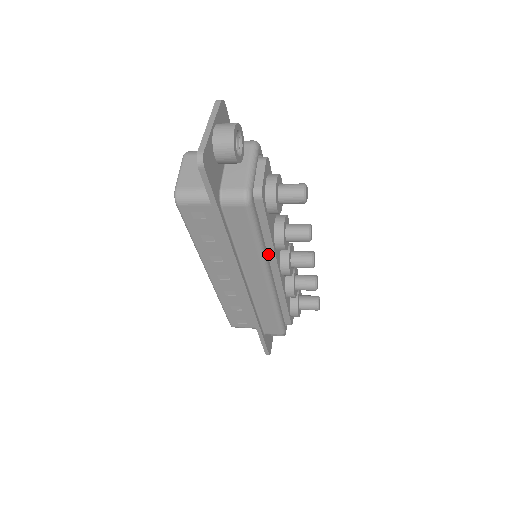
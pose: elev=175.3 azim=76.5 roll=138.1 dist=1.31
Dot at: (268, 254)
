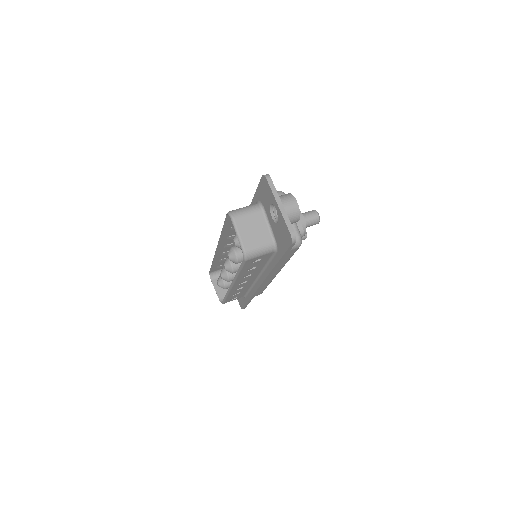
Dot at: occluded
